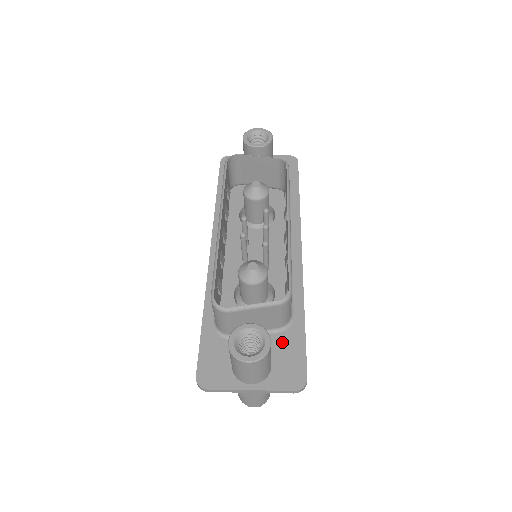
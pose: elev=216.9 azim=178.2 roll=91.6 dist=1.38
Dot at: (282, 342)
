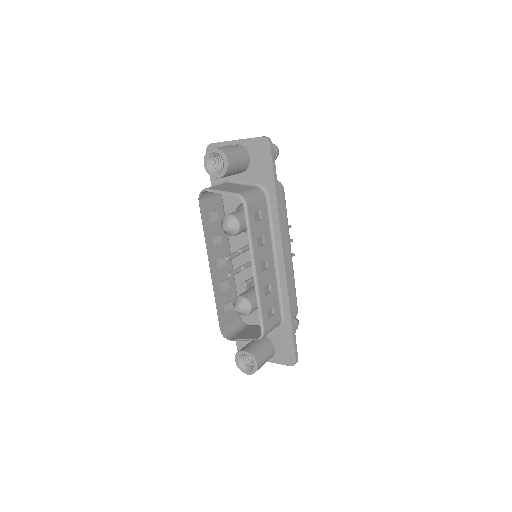
Dot at: (279, 335)
